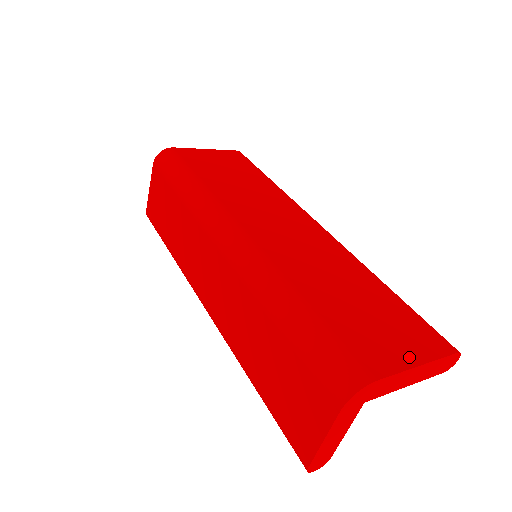
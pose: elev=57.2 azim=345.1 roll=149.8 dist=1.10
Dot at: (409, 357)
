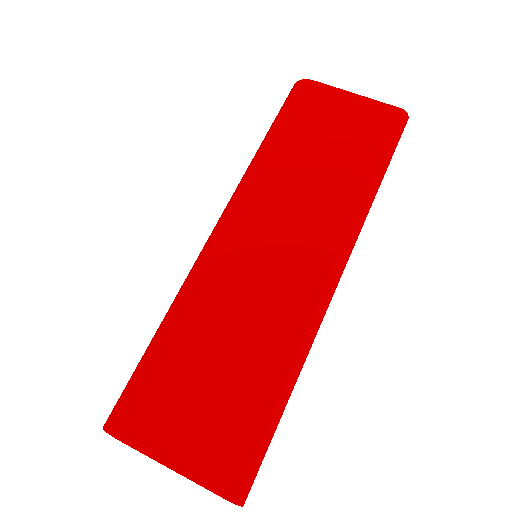
Dot at: (174, 455)
